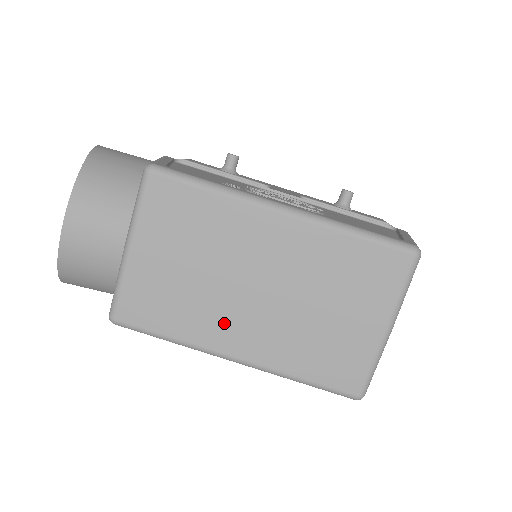
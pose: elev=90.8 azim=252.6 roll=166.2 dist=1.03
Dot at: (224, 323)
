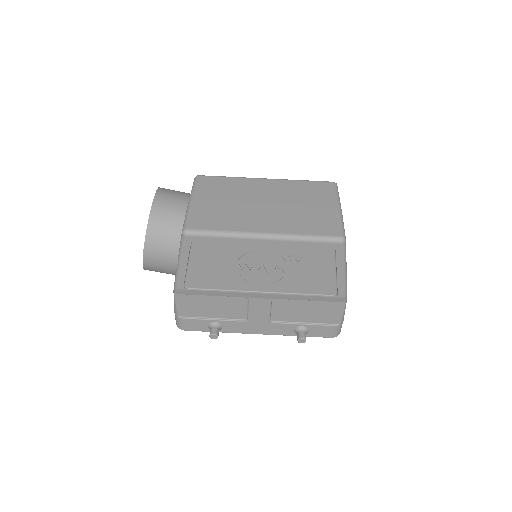
Dot at: (252, 219)
